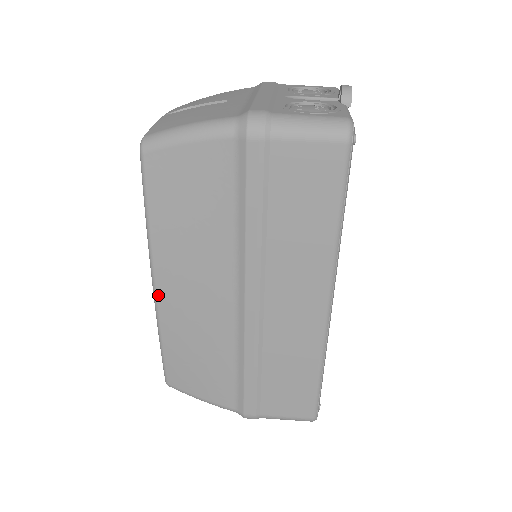
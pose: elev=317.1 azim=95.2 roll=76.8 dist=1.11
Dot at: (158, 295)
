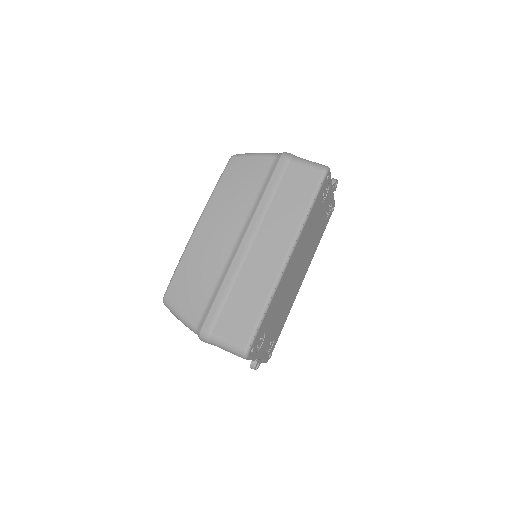
Dot at: (197, 228)
